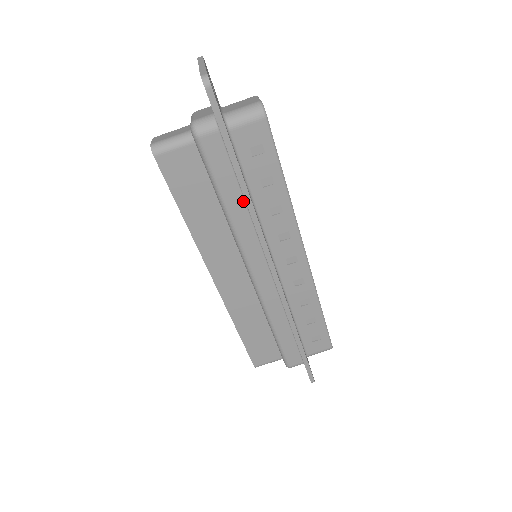
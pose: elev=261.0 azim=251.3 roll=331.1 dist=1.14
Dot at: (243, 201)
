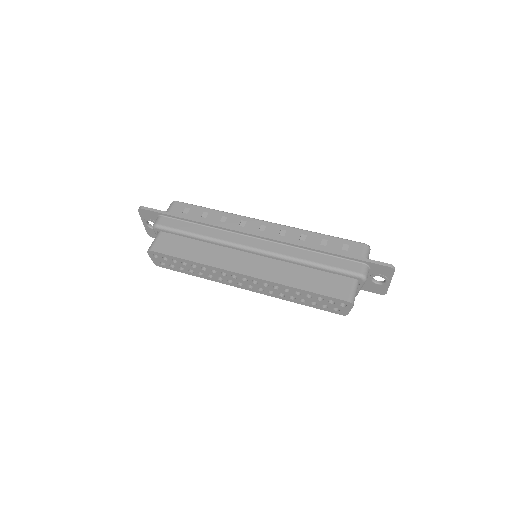
Dot at: (202, 226)
